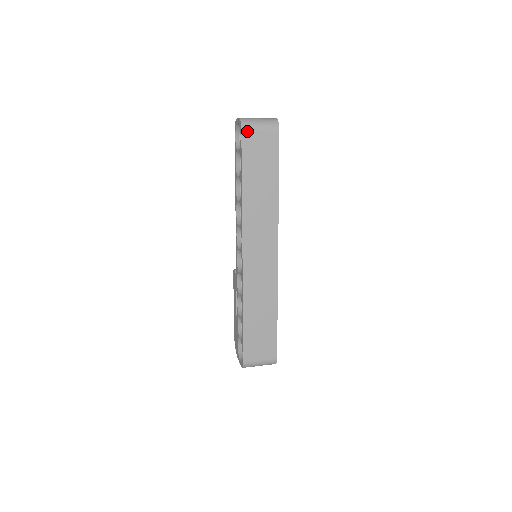
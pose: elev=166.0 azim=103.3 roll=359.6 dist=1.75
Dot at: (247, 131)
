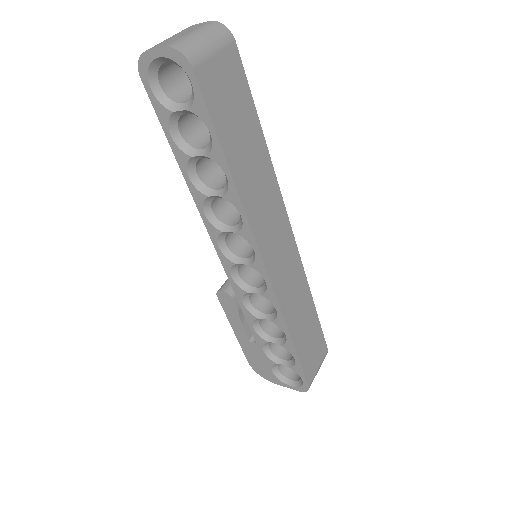
Dot at: (200, 67)
